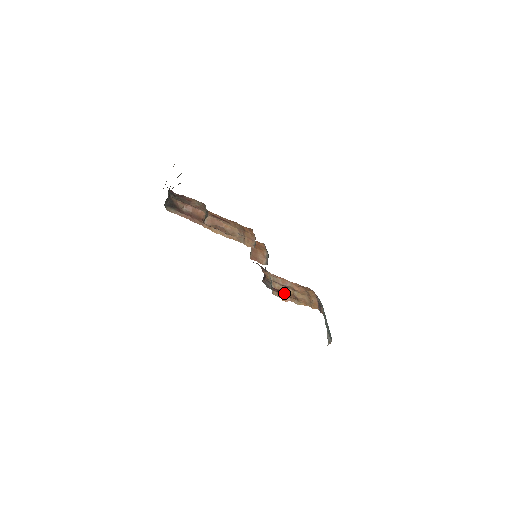
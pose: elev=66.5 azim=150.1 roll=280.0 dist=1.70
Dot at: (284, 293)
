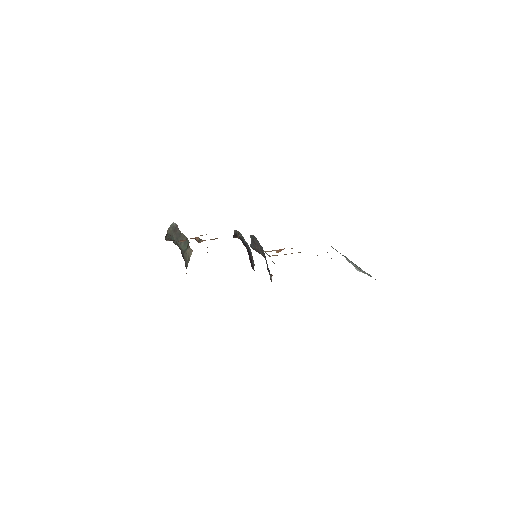
Dot at: occluded
